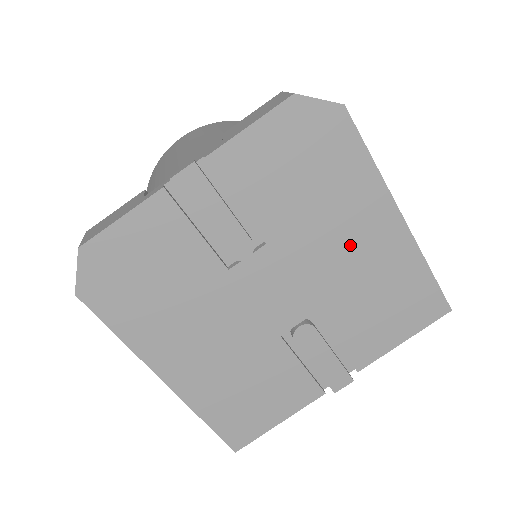
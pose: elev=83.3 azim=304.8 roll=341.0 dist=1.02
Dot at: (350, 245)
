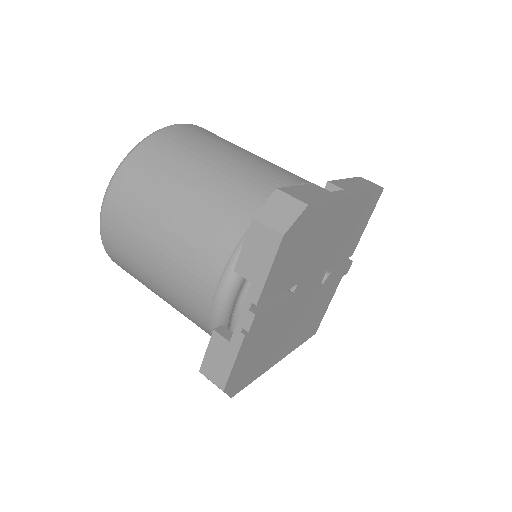
Dot at: (333, 235)
